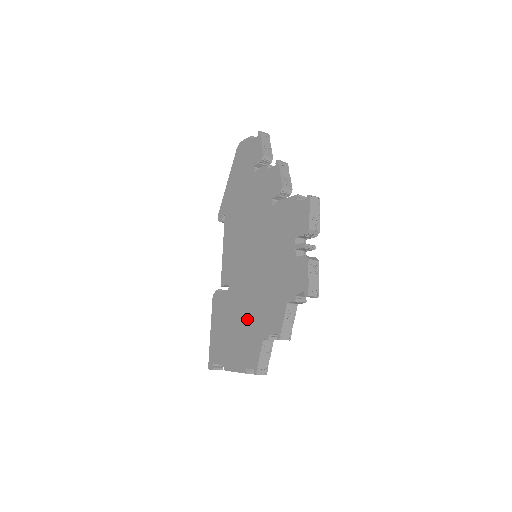
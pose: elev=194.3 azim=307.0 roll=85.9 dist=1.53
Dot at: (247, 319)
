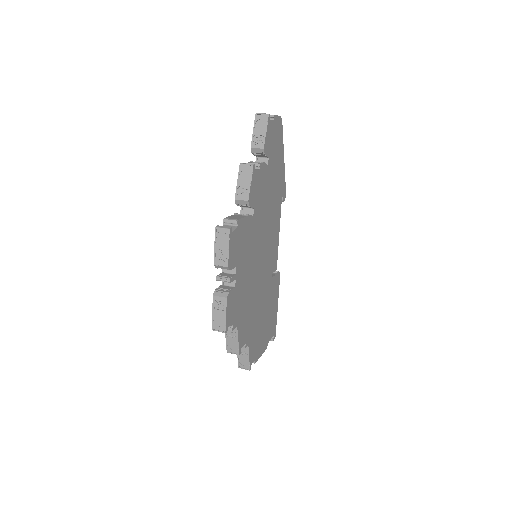
Dot at: occluded
